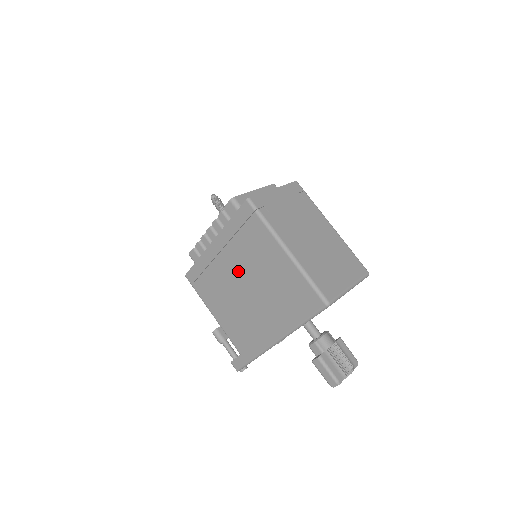
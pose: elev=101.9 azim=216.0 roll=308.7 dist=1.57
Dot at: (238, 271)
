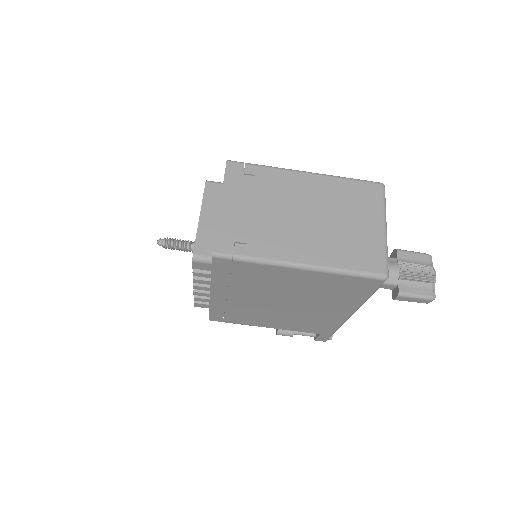
Dot at: (261, 299)
